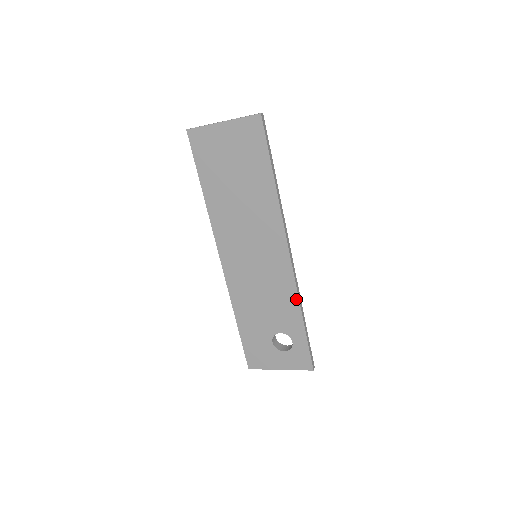
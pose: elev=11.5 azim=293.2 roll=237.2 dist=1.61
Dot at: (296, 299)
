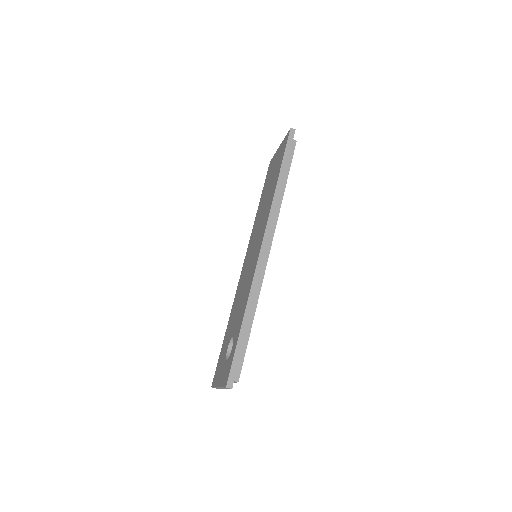
Dot at: (249, 292)
